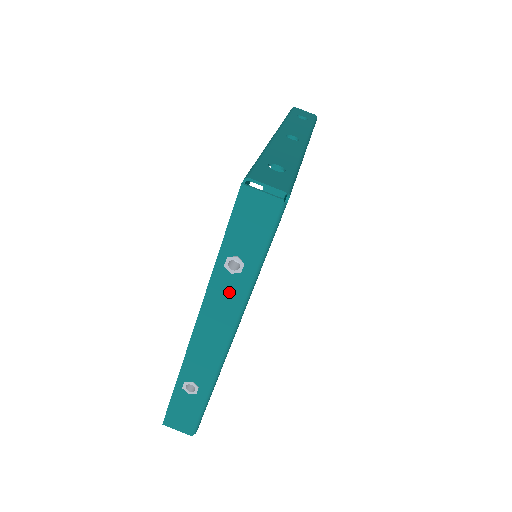
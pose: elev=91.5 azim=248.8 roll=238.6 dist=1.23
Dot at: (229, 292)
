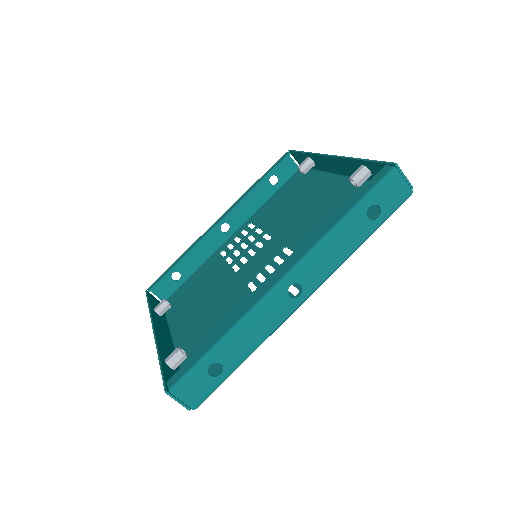
Dot at: occluded
